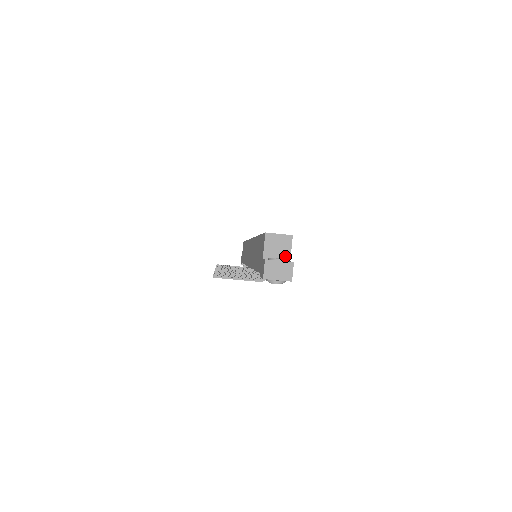
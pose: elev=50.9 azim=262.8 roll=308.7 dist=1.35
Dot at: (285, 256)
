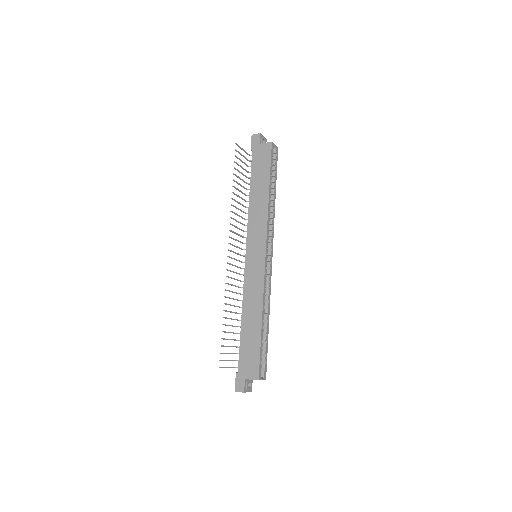
Dot at: occluded
